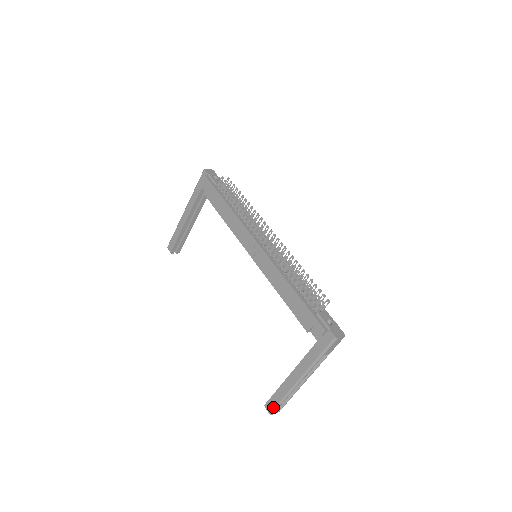
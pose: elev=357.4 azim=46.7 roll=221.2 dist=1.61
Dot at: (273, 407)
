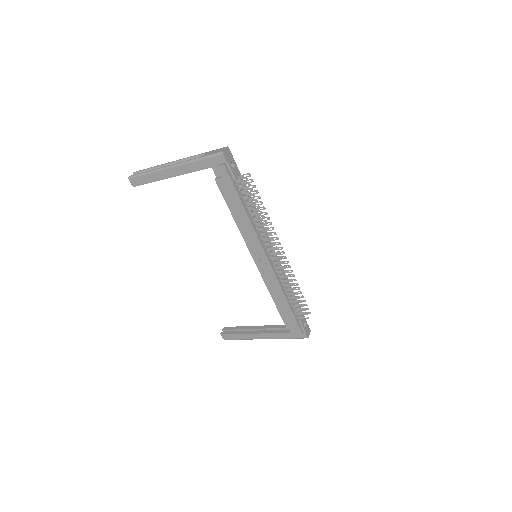
Dot at: (230, 339)
